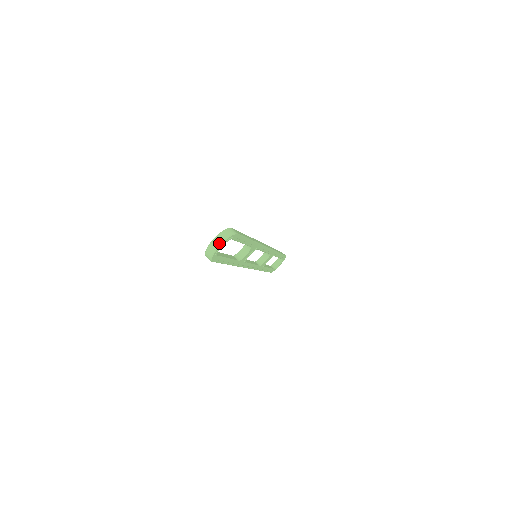
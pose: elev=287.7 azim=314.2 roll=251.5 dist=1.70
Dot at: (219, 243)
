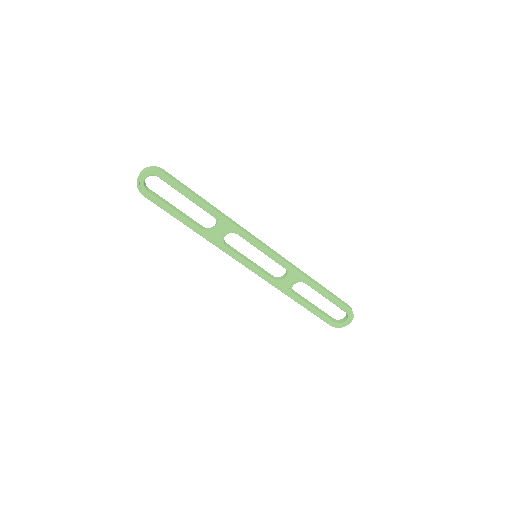
Dot at: (141, 173)
